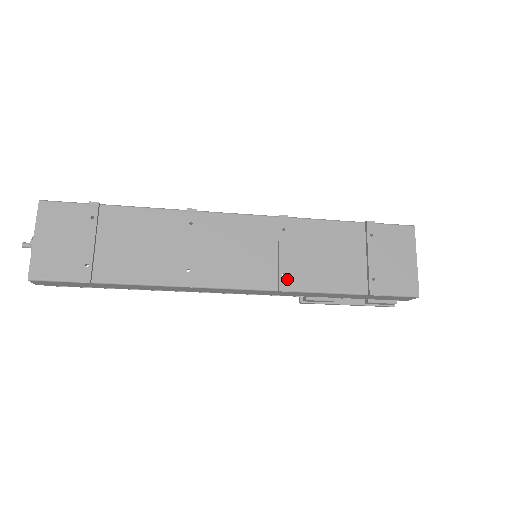
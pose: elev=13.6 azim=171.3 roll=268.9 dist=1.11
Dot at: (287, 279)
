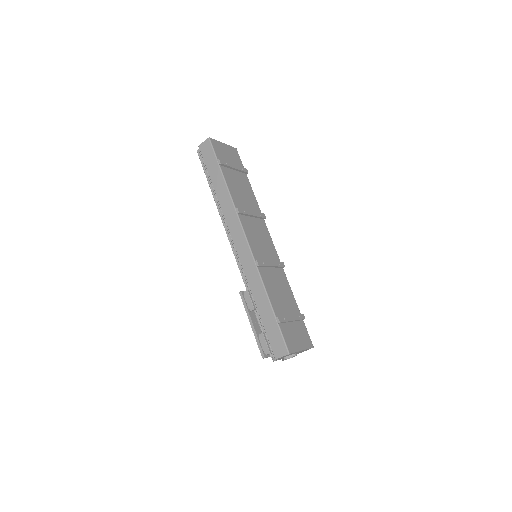
Dot at: (263, 265)
